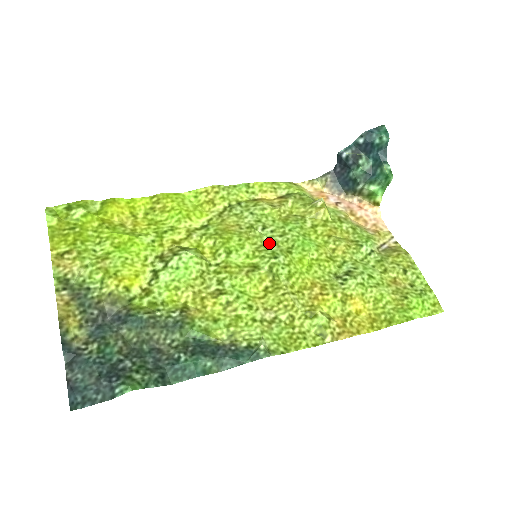
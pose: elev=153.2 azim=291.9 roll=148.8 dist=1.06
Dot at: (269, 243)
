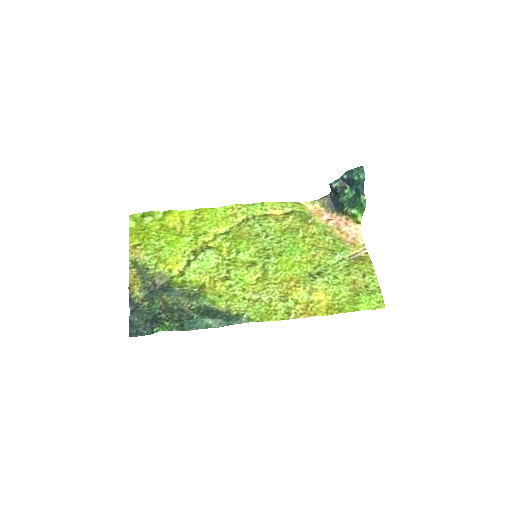
Dot at: (267, 248)
